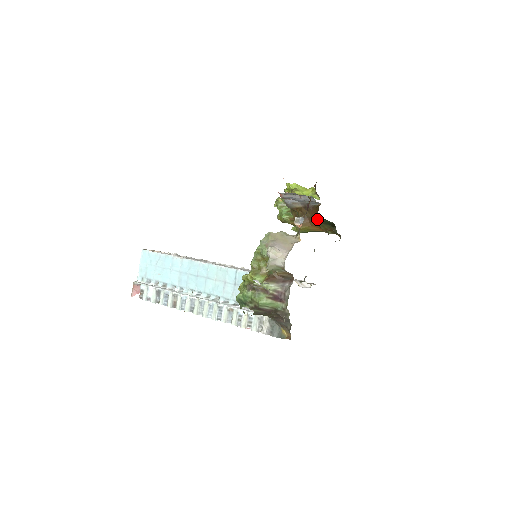
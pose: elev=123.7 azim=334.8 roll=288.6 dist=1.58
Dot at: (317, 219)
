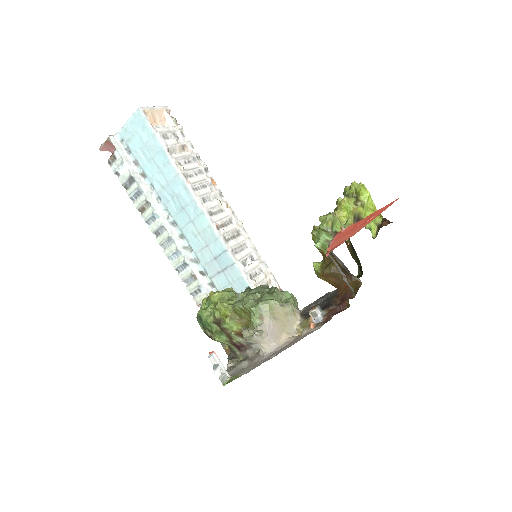
Dot at: occluded
